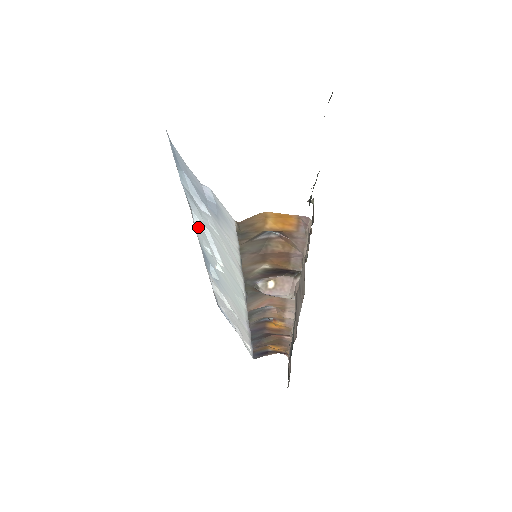
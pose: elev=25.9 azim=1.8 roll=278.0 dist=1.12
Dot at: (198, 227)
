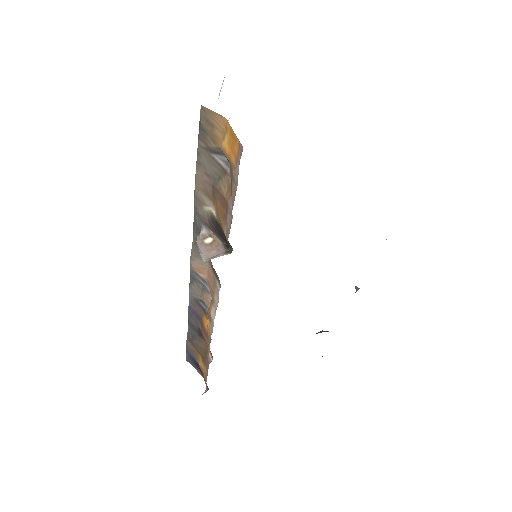
Dot at: occluded
